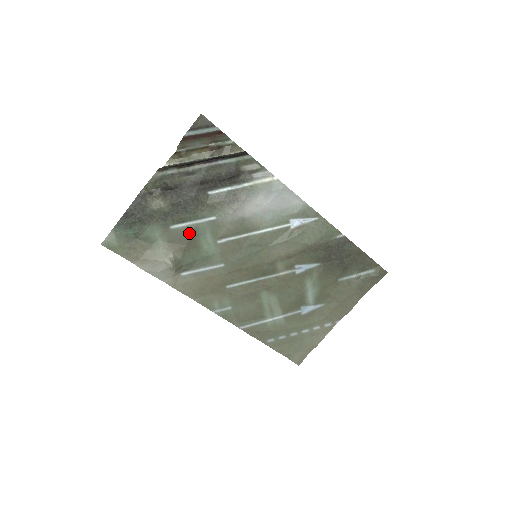
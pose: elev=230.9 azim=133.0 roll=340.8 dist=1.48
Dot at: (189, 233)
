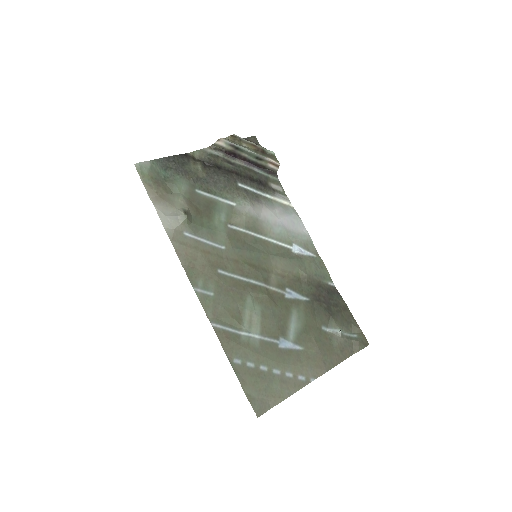
Dot at: (209, 203)
